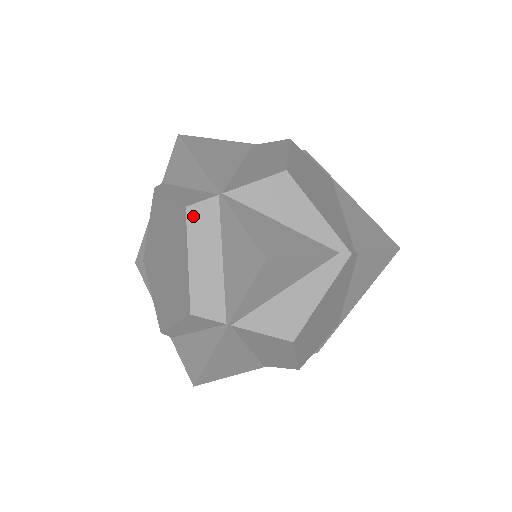
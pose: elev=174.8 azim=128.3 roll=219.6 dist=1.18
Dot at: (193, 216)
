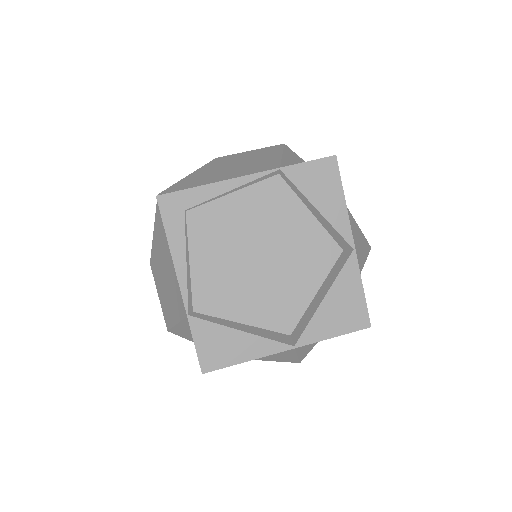
Dot at: (340, 259)
